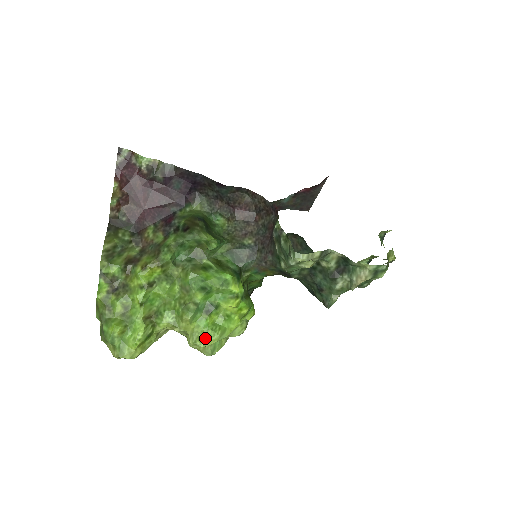
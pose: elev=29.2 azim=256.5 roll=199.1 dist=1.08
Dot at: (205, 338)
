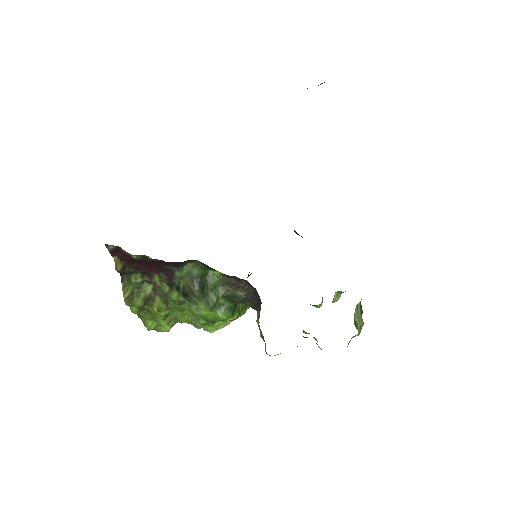
Dot at: (213, 330)
